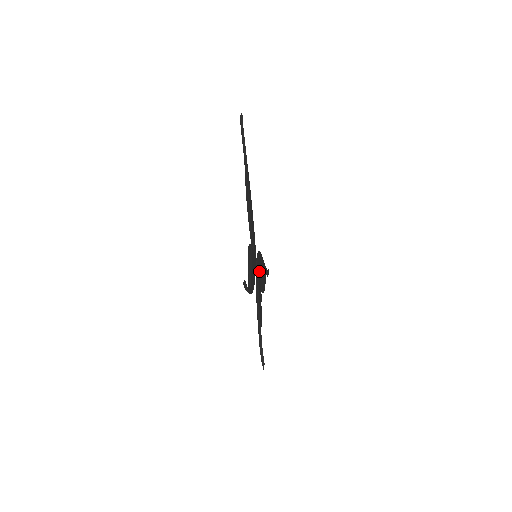
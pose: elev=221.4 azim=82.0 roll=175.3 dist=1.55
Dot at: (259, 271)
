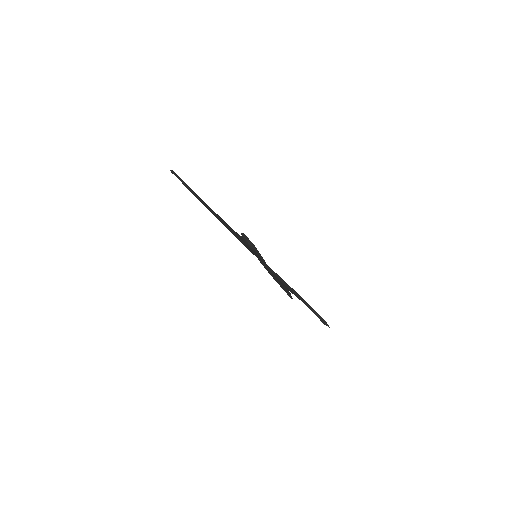
Dot at: occluded
